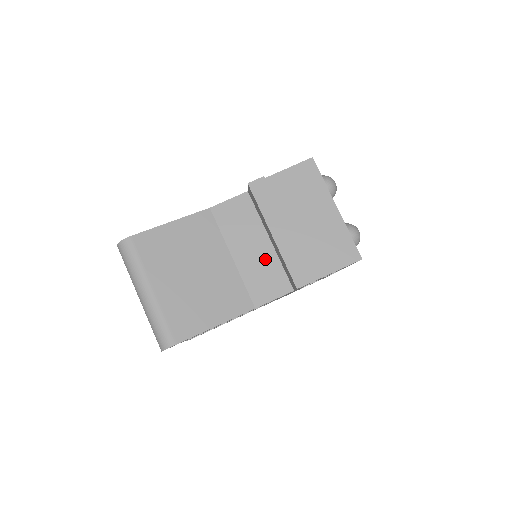
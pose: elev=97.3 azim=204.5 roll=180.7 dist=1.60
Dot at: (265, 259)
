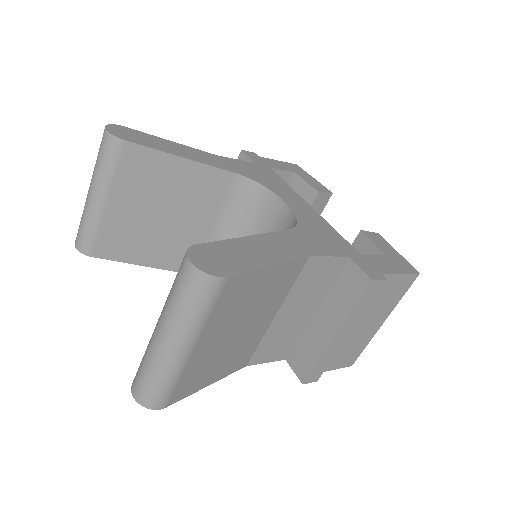
Dot at: (295, 327)
